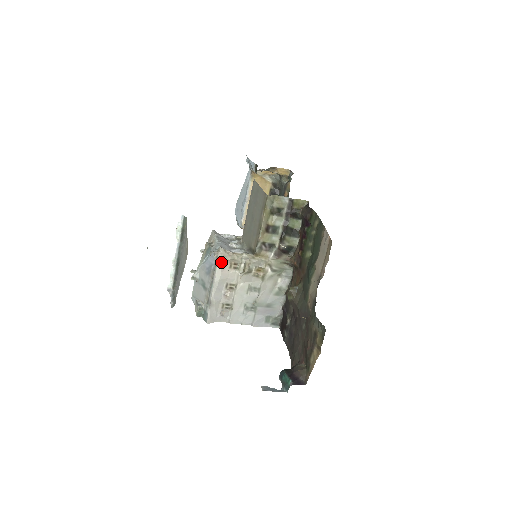
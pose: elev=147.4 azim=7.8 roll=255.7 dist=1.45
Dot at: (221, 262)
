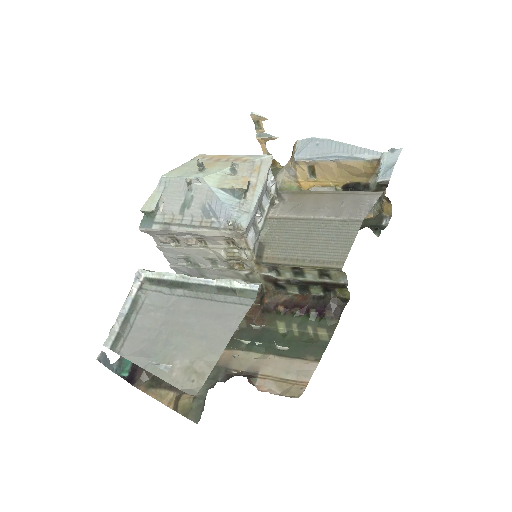
Dot at: (226, 234)
